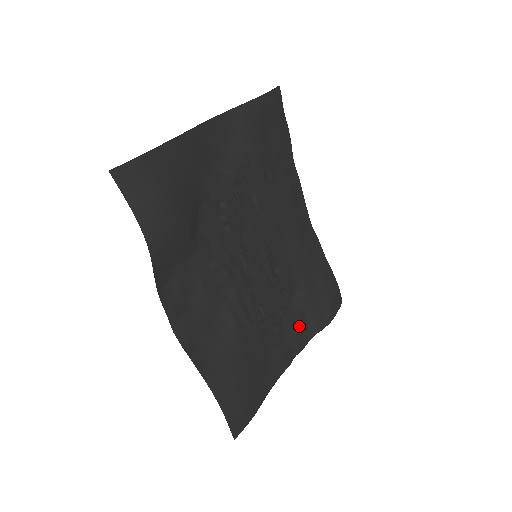
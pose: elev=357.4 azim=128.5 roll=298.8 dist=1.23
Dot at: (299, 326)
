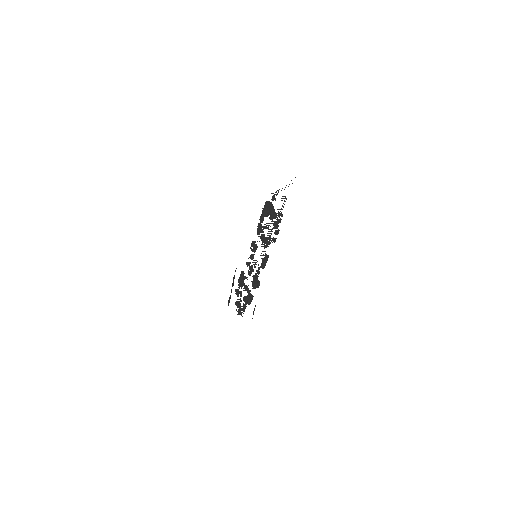
Dot at: occluded
